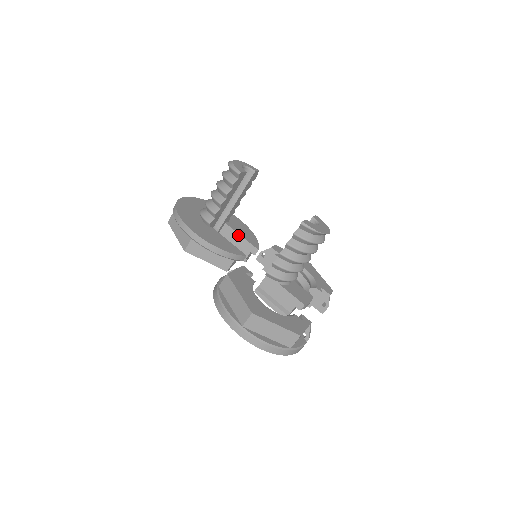
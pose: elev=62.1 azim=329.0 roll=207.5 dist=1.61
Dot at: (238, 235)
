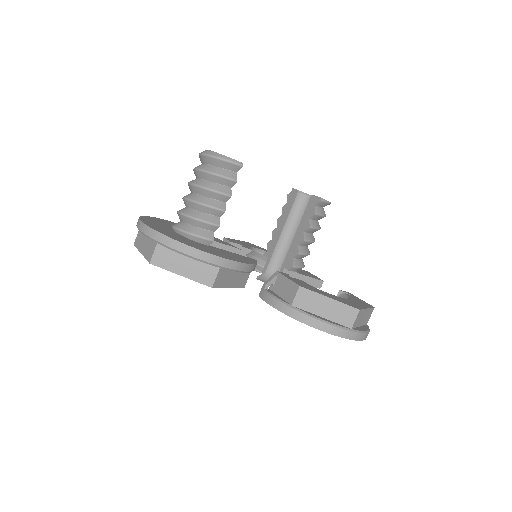
Dot at: occluded
